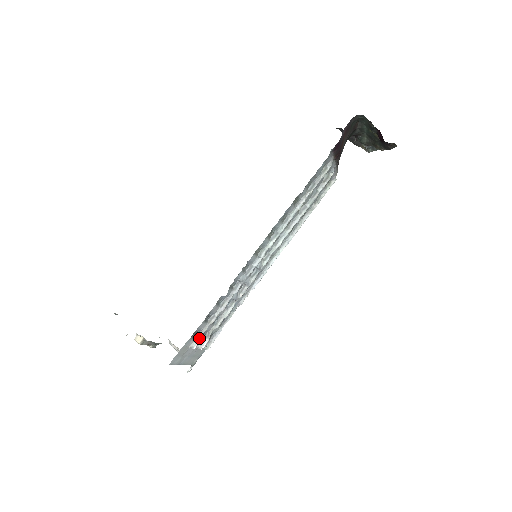
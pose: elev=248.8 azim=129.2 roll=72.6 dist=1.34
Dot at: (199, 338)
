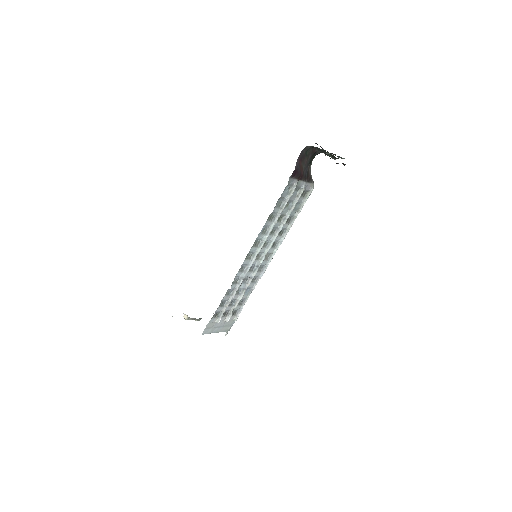
Dot at: (221, 316)
